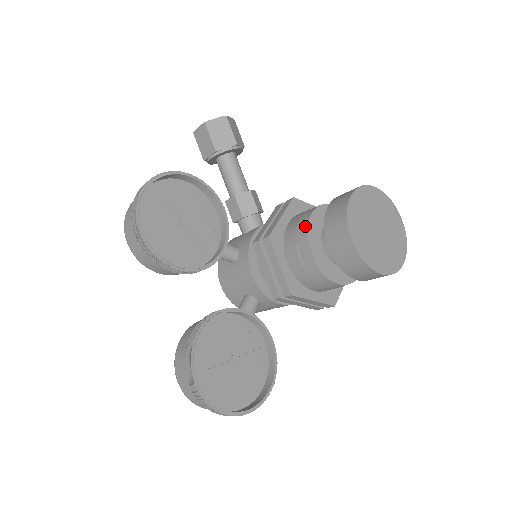
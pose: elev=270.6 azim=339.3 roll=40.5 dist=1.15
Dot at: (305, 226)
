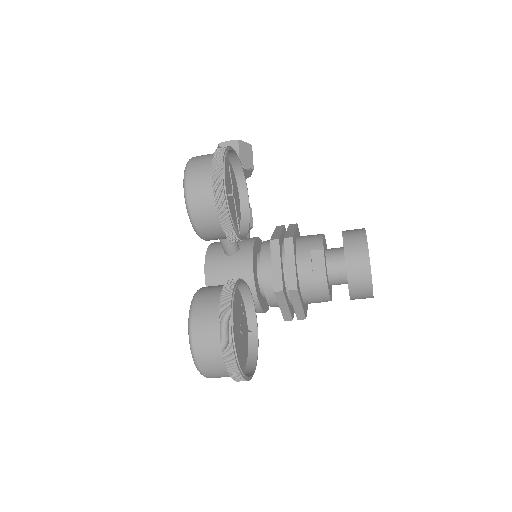
Dot at: (321, 241)
